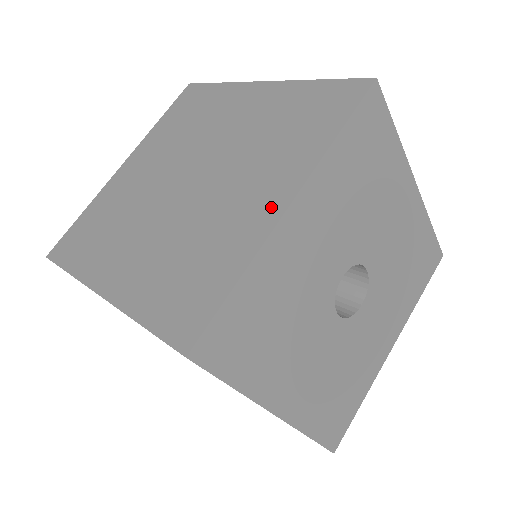
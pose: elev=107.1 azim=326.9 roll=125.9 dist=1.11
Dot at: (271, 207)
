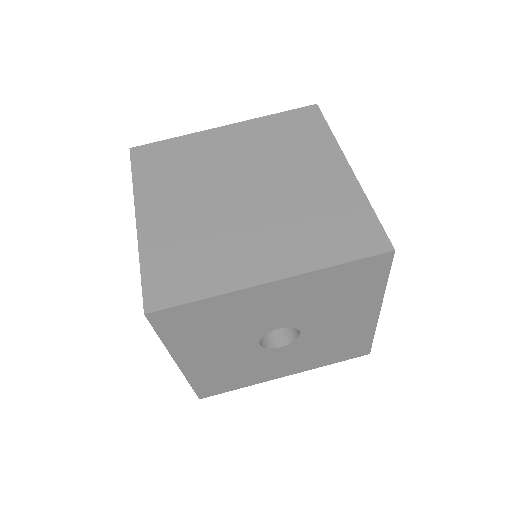
Dot at: (261, 271)
